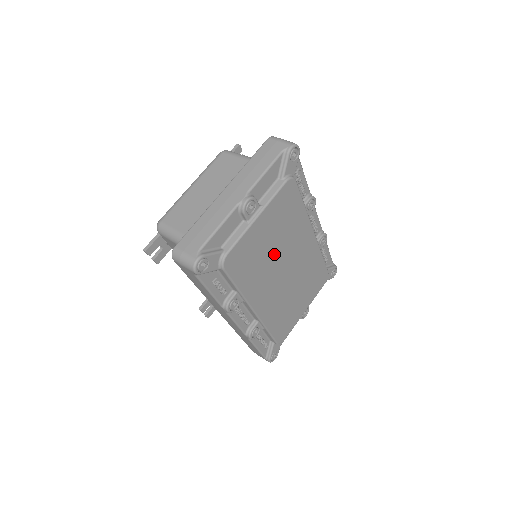
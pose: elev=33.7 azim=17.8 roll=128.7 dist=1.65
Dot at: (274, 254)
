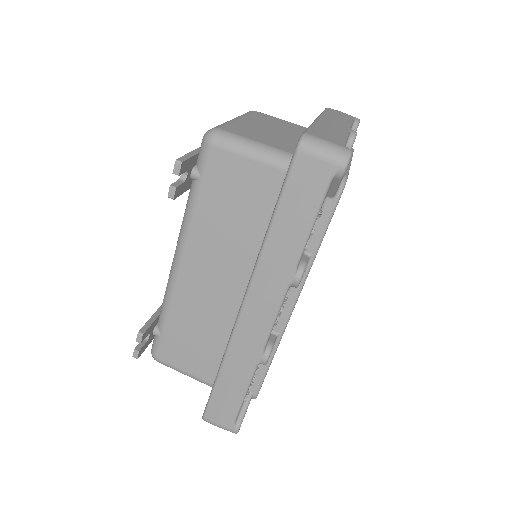
Dot at: occluded
